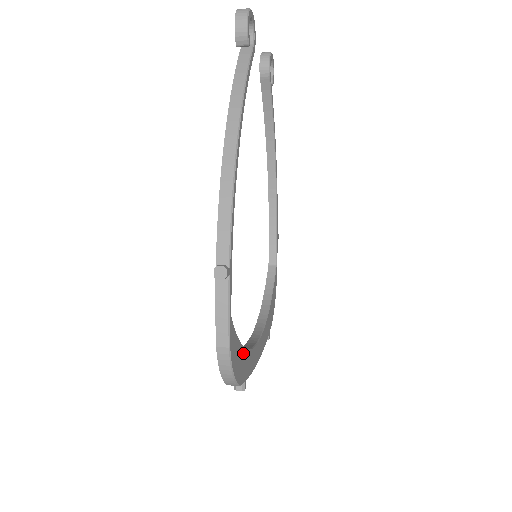
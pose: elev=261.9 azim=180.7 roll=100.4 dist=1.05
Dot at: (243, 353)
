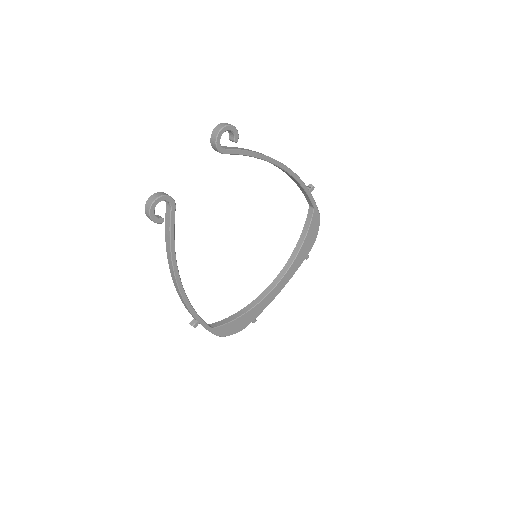
Dot at: (243, 317)
